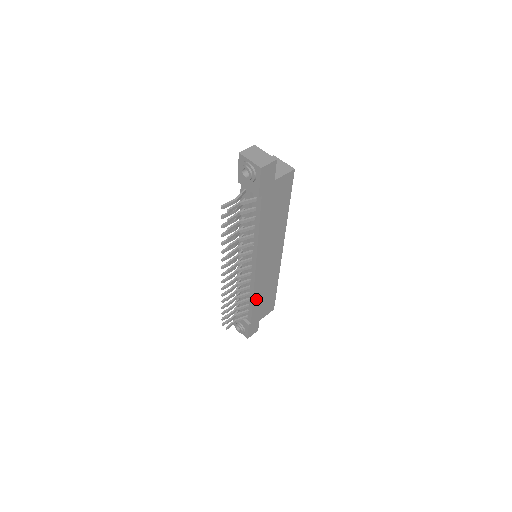
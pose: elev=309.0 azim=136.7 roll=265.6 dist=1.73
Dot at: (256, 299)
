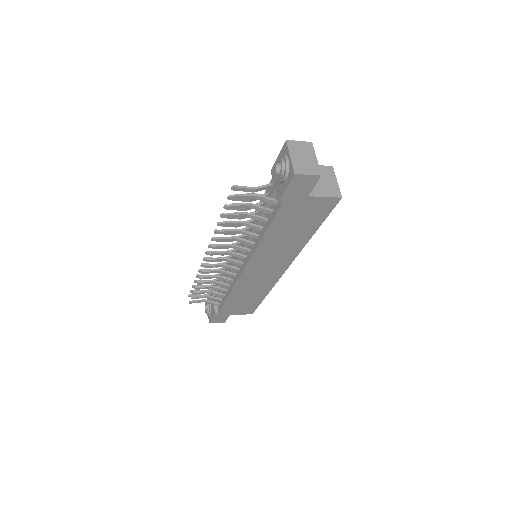
Dot at: (234, 295)
